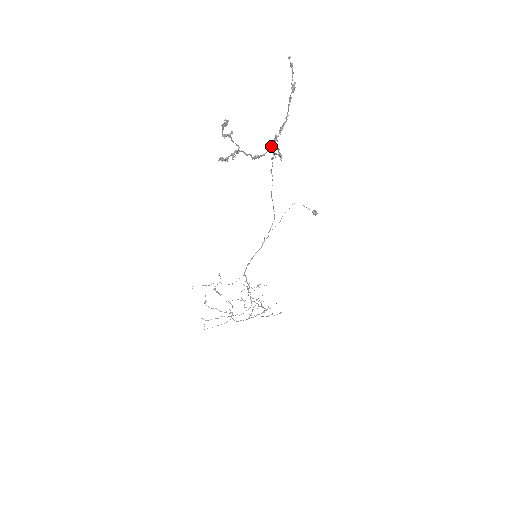
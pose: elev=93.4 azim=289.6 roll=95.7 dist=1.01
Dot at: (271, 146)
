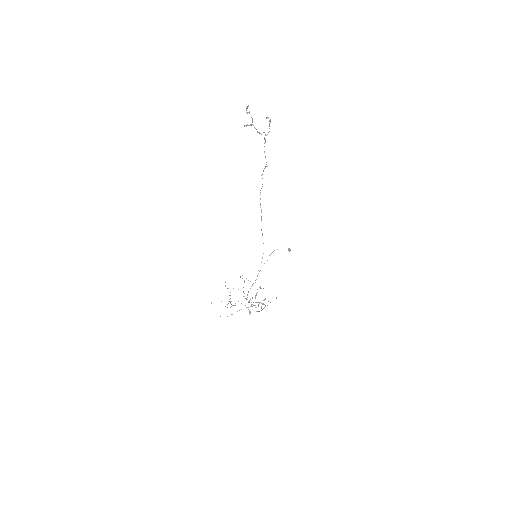
Dot at: (264, 132)
